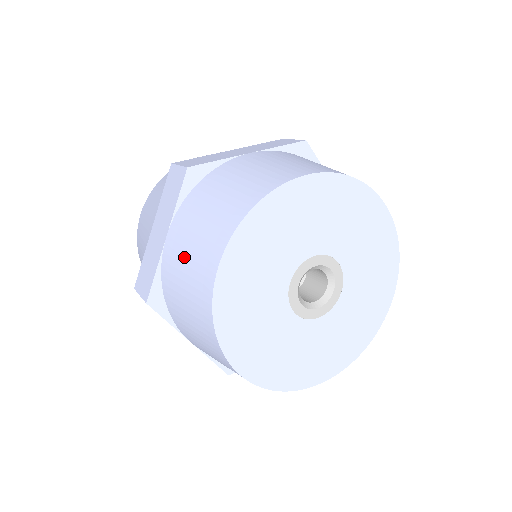
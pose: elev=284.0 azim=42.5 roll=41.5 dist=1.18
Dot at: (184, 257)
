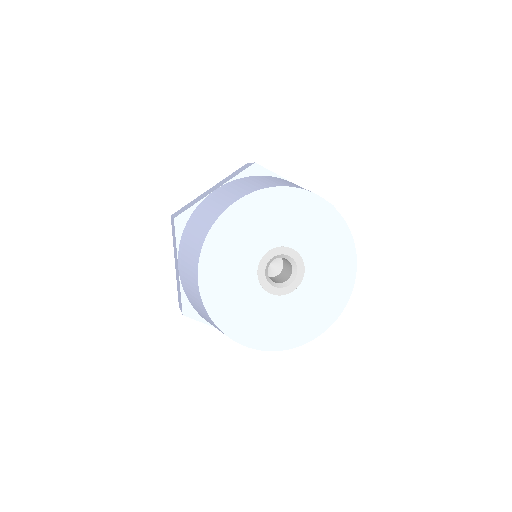
Dot at: (218, 198)
